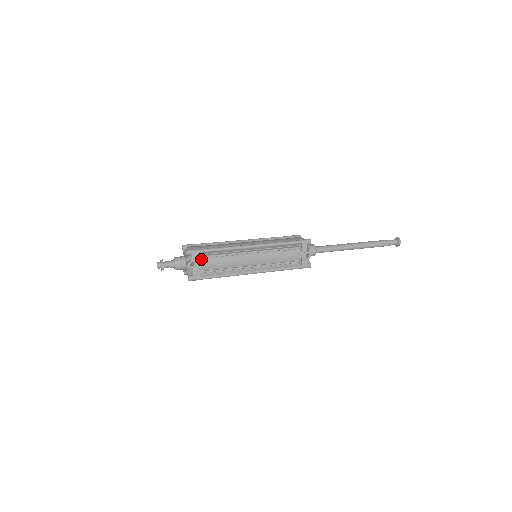
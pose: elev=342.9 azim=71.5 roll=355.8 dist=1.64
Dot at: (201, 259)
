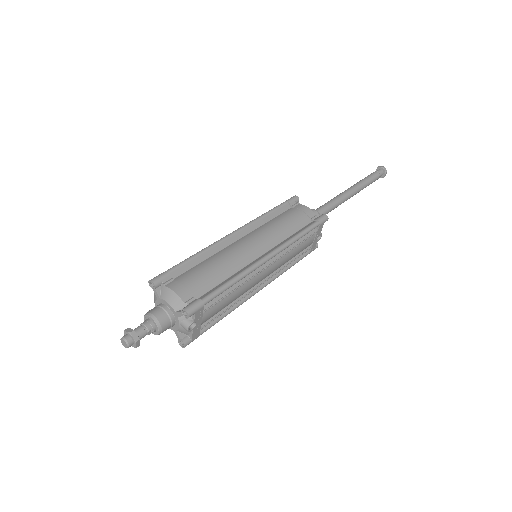
Dot at: (204, 311)
